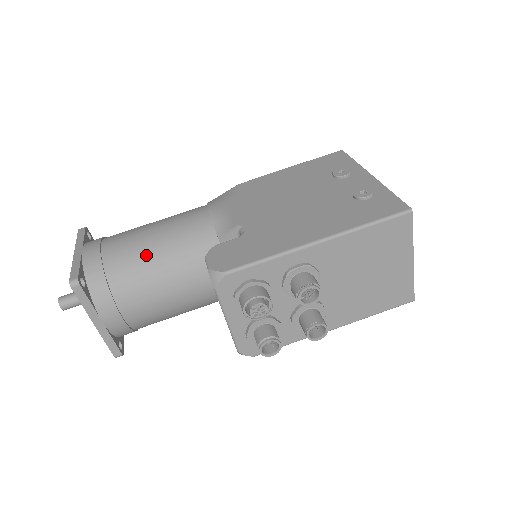
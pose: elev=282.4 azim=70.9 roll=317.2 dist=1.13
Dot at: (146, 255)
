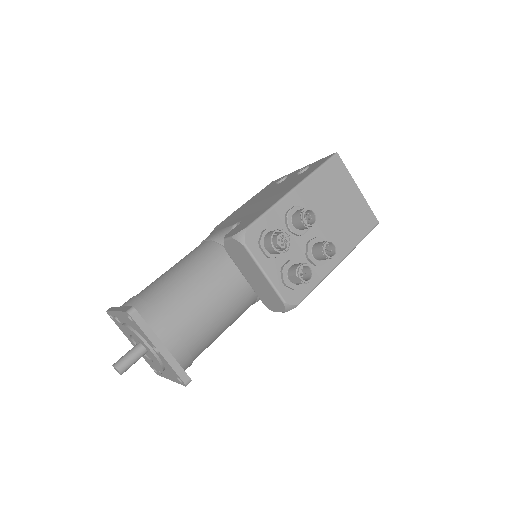
Dot at: (176, 280)
